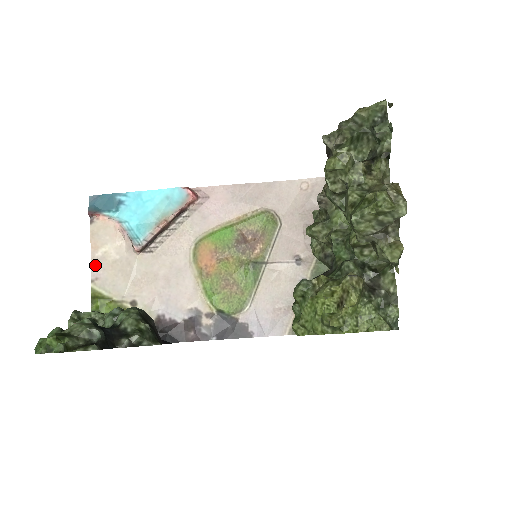
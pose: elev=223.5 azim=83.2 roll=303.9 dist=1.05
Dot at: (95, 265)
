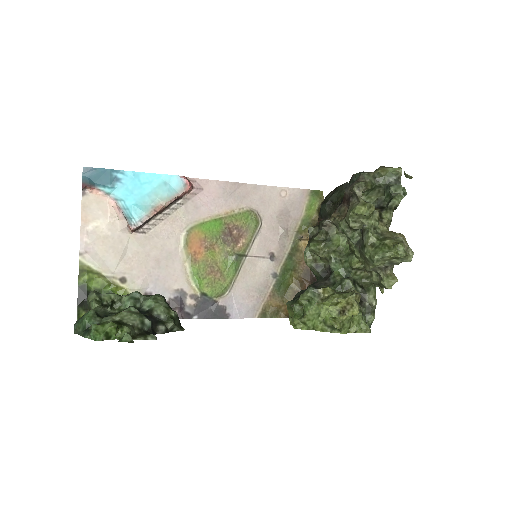
Dot at: (85, 238)
